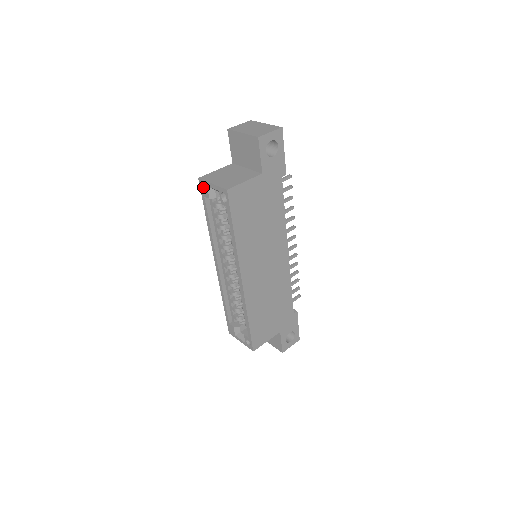
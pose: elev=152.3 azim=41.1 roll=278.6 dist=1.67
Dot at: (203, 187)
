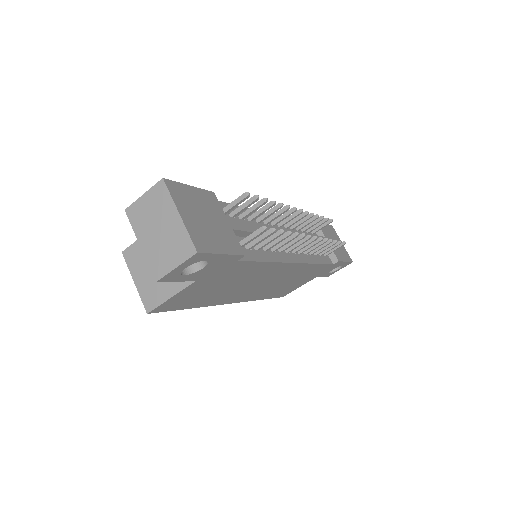
Dot at: occluded
